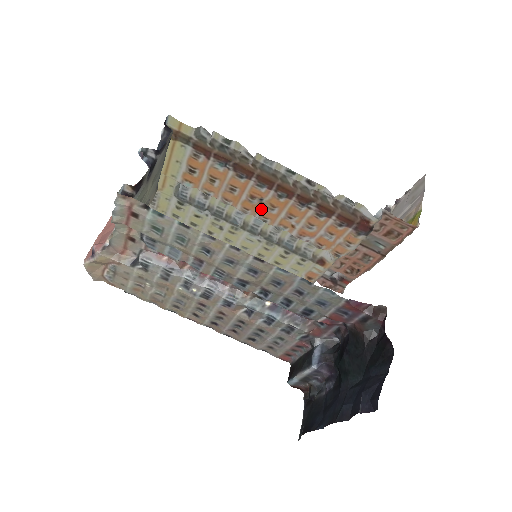
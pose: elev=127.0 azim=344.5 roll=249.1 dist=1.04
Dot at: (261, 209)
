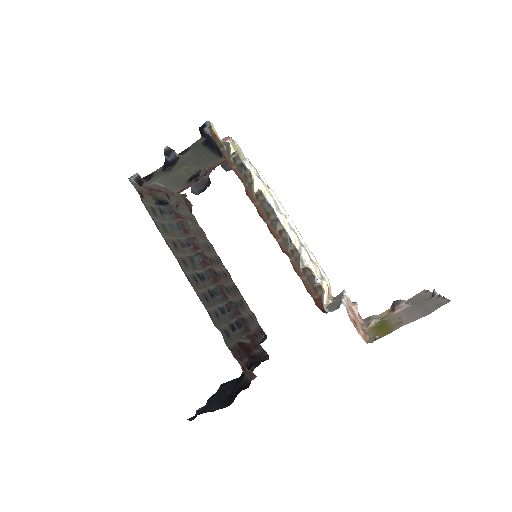
Dot at: occluded
